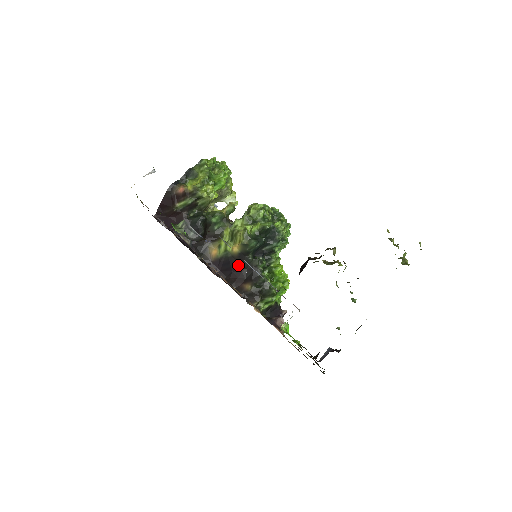
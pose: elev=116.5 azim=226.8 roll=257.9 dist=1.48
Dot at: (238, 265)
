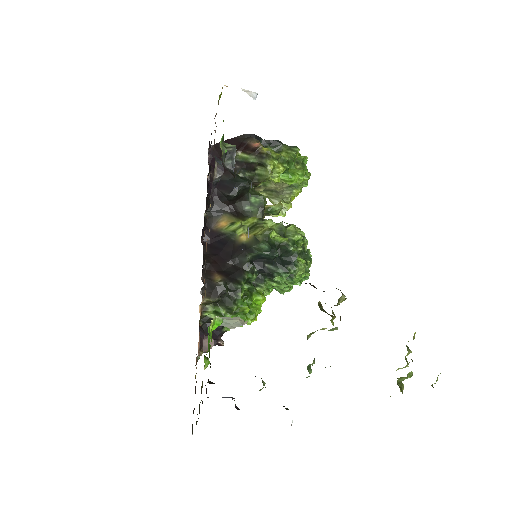
Dot at: (230, 253)
